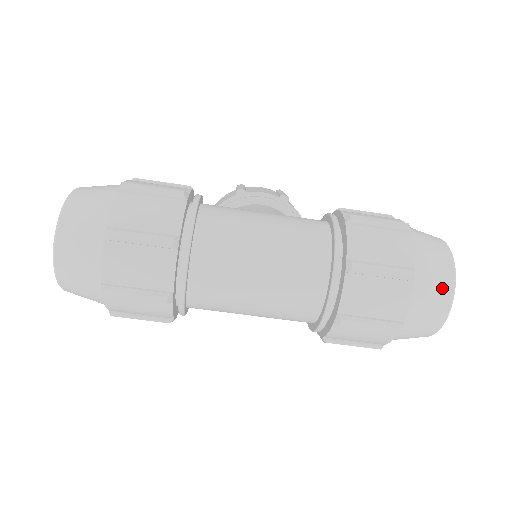
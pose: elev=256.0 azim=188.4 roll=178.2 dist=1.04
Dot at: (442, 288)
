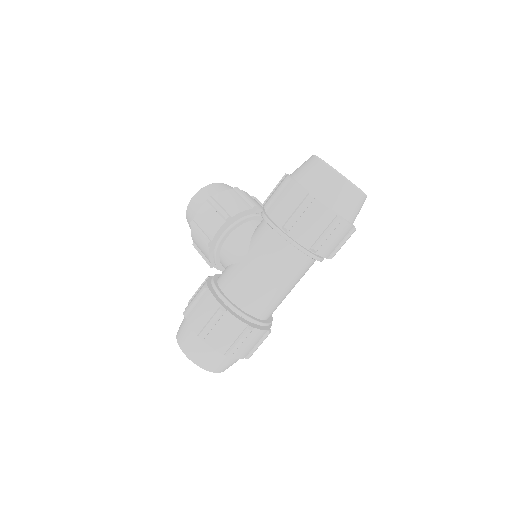
Dot at: (354, 198)
